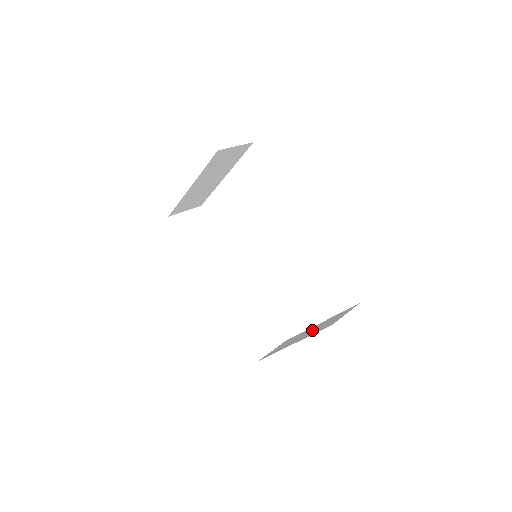
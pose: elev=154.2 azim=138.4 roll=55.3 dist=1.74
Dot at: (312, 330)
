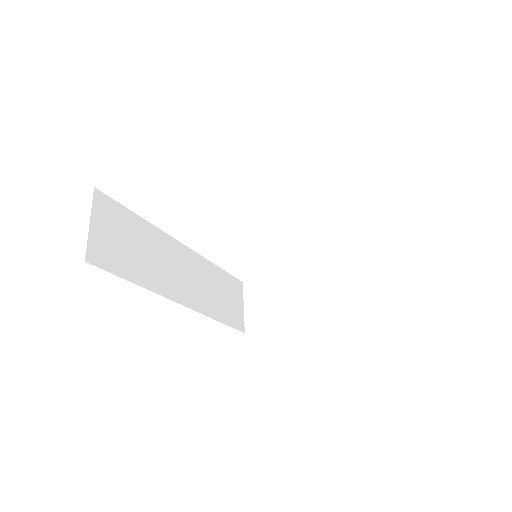
Dot at: (316, 291)
